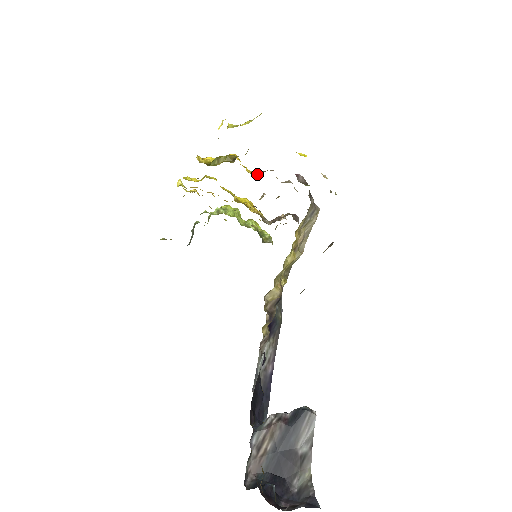
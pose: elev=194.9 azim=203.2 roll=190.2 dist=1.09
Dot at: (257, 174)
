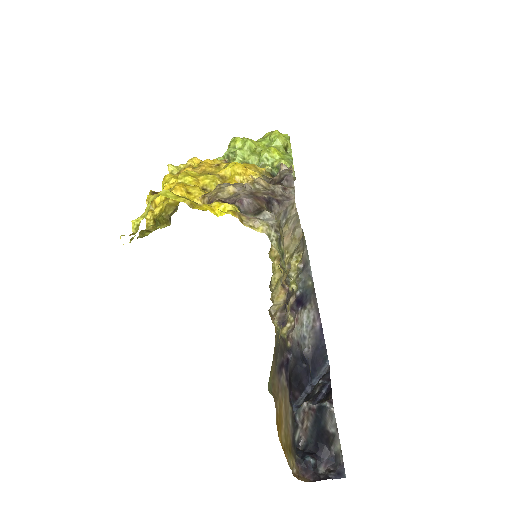
Dot at: occluded
